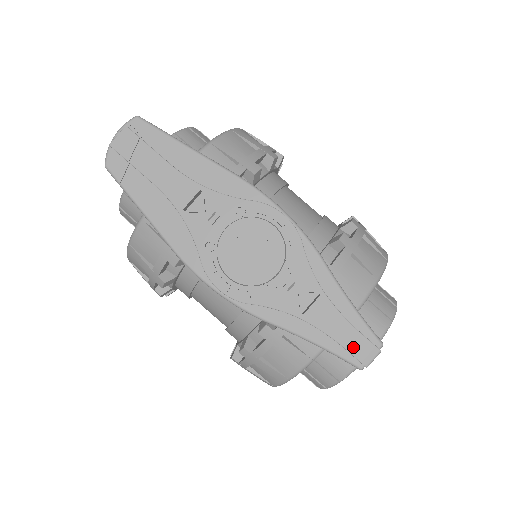
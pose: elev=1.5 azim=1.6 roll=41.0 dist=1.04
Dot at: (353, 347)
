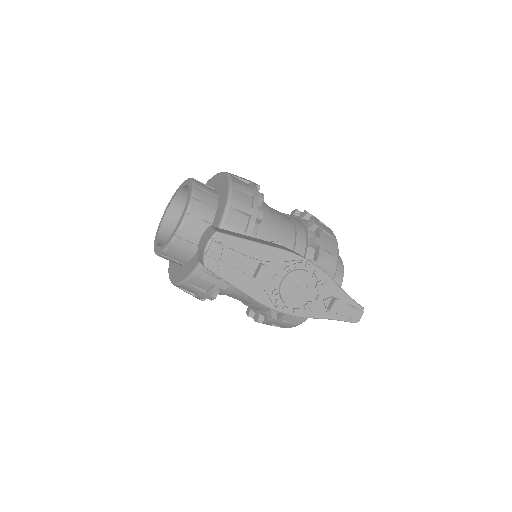
Dot at: (352, 315)
